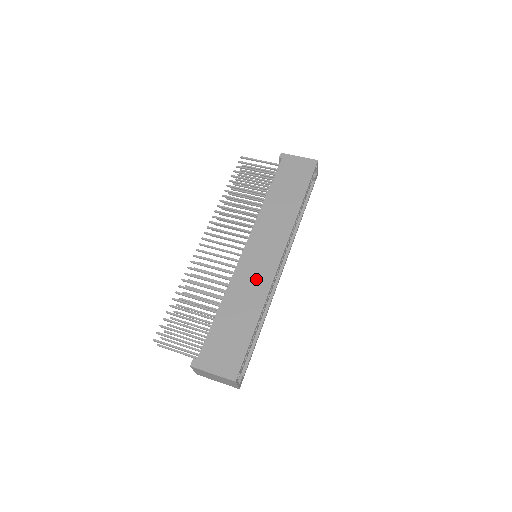
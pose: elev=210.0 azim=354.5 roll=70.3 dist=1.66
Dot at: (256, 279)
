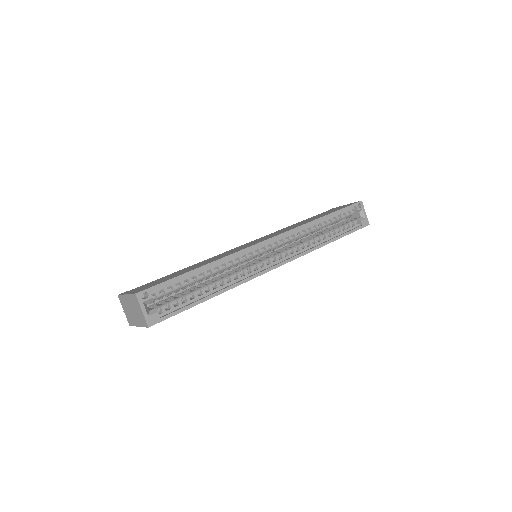
Dot at: occluded
